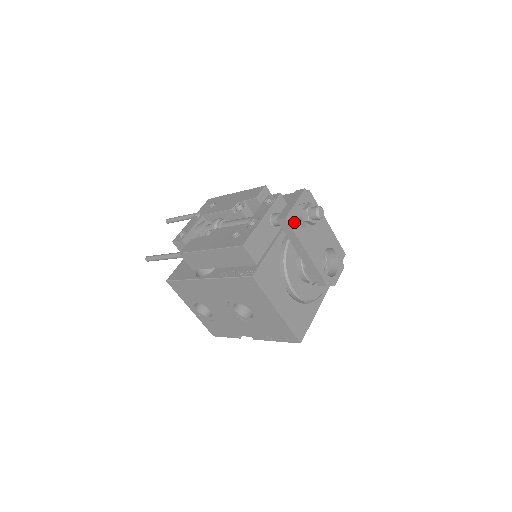
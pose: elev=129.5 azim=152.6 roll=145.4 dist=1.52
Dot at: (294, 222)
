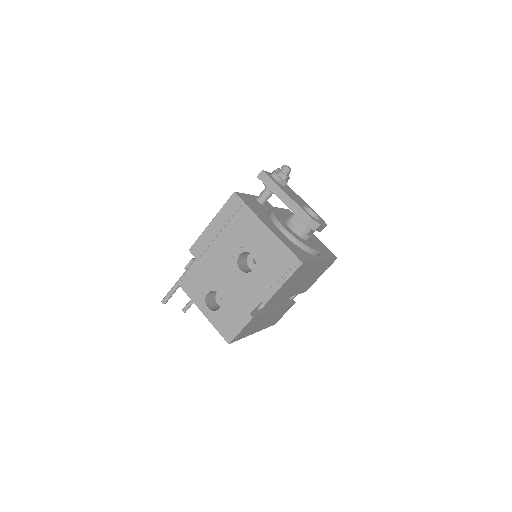
Dot at: (270, 177)
